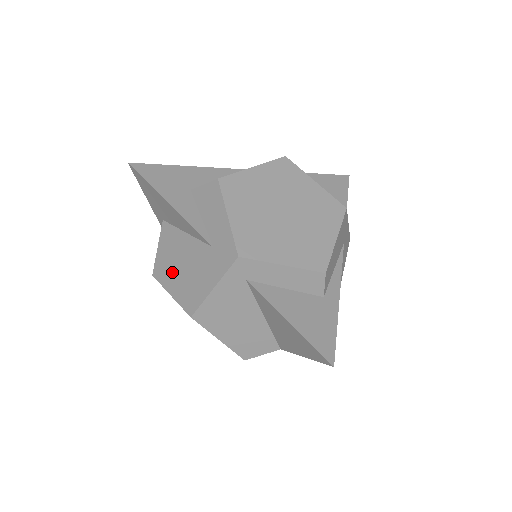
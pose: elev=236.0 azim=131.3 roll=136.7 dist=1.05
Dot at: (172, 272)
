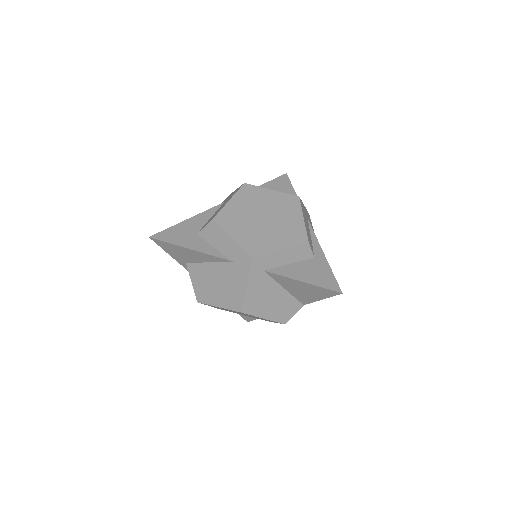
Dot at: (211, 292)
